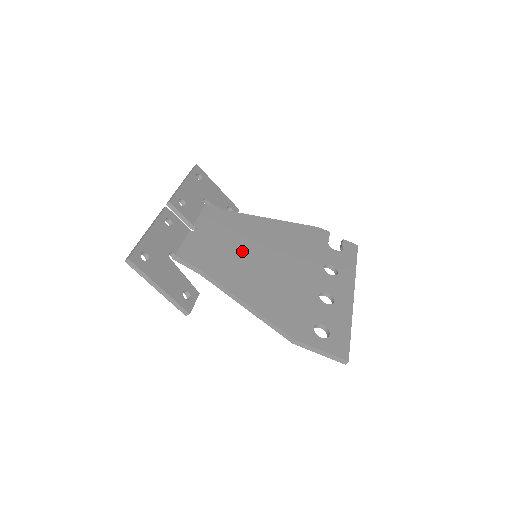
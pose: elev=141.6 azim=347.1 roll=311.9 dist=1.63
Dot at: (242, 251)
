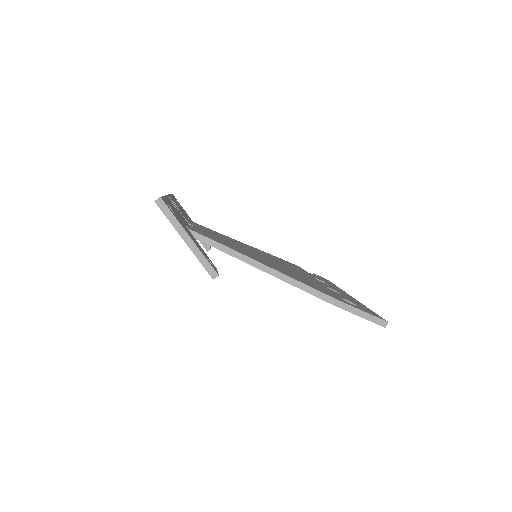
Dot at: (243, 248)
